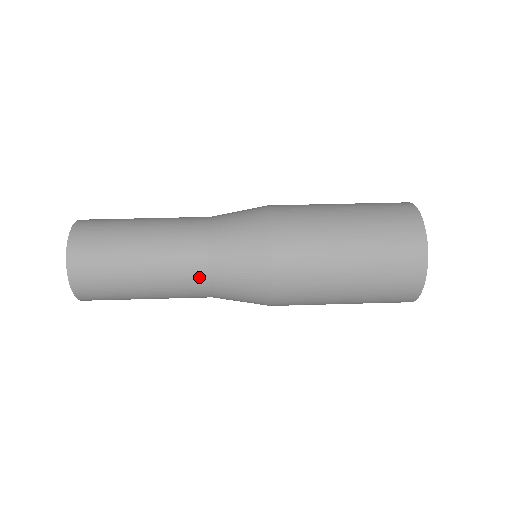
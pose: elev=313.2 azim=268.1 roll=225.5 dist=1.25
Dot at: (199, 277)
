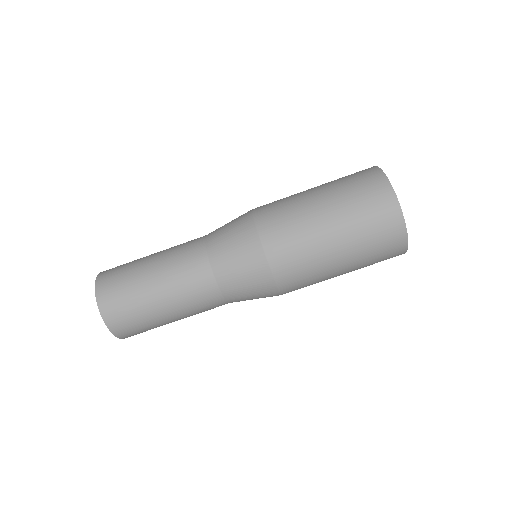
Dot at: (214, 297)
